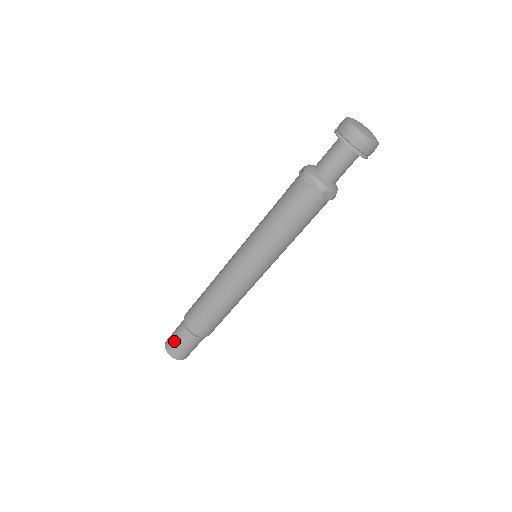
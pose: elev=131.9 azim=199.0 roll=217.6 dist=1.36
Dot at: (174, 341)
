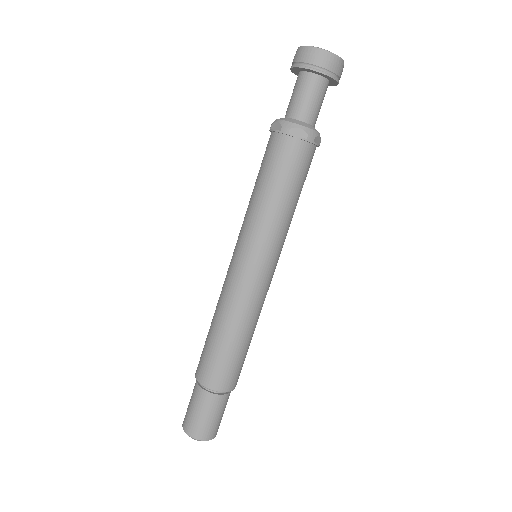
Dot at: (199, 419)
